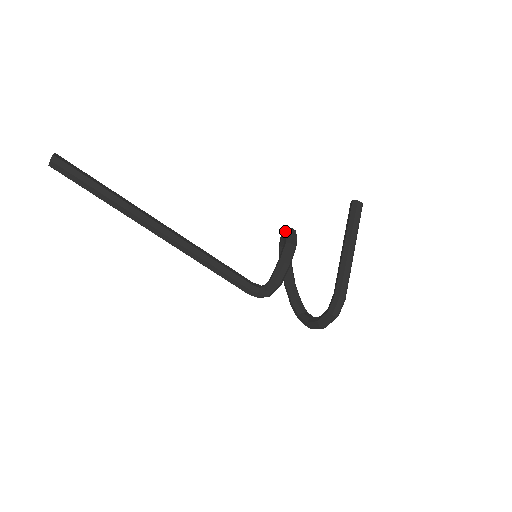
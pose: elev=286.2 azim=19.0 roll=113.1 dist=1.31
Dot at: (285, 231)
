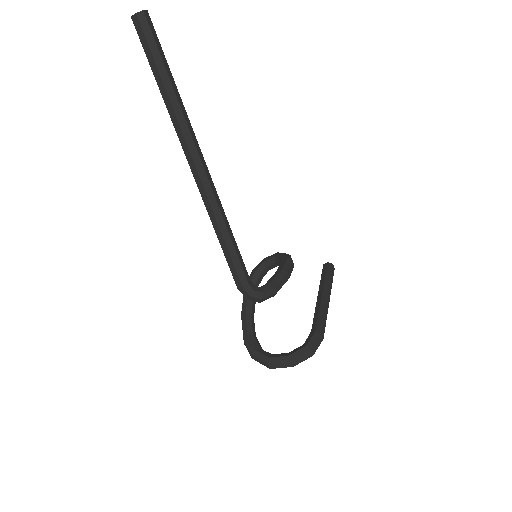
Dot at: (278, 253)
